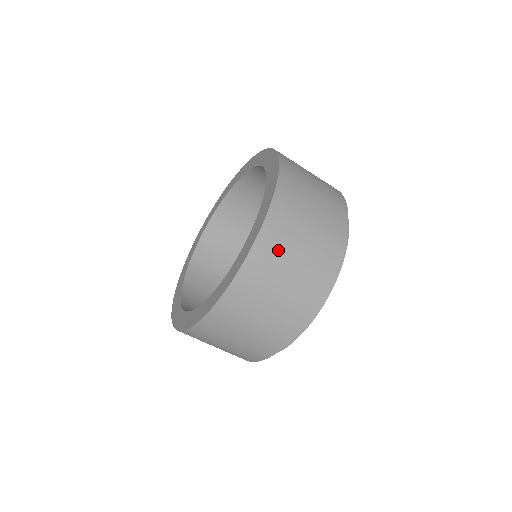
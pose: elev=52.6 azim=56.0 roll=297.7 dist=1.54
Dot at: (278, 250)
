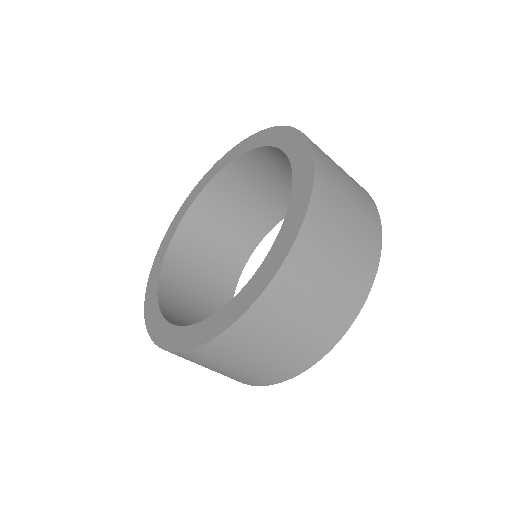
Dot at: (315, 261)
